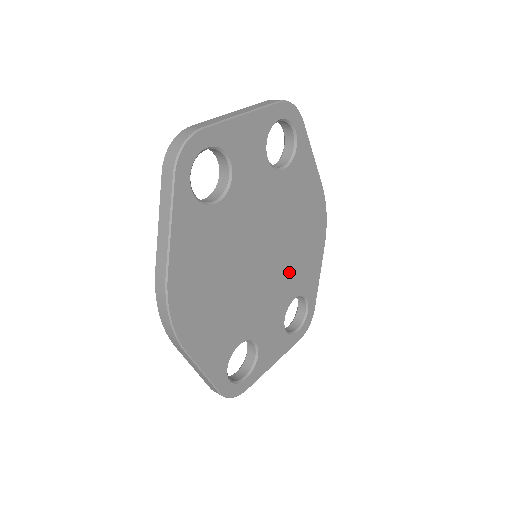
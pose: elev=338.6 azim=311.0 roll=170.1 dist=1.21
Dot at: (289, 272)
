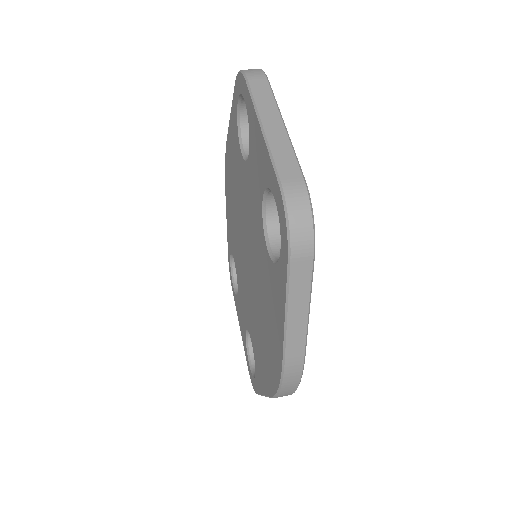
Dot at: occluded
